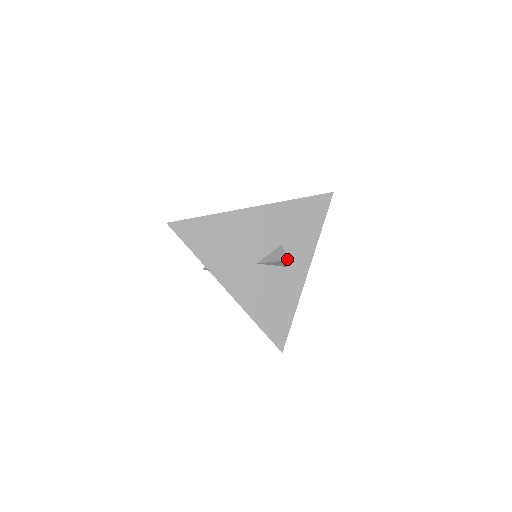
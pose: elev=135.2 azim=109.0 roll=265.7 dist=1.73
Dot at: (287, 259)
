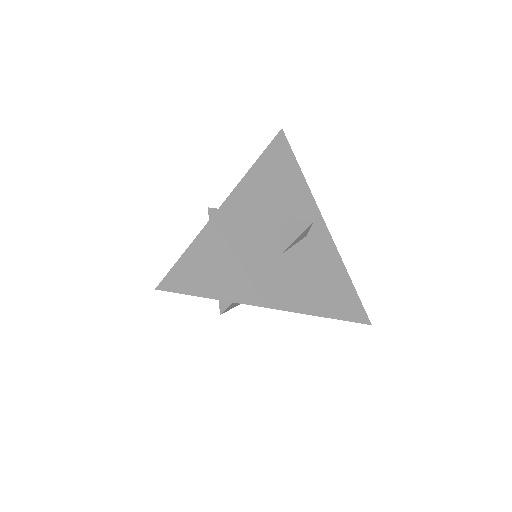
Dot at: (309, 224)
